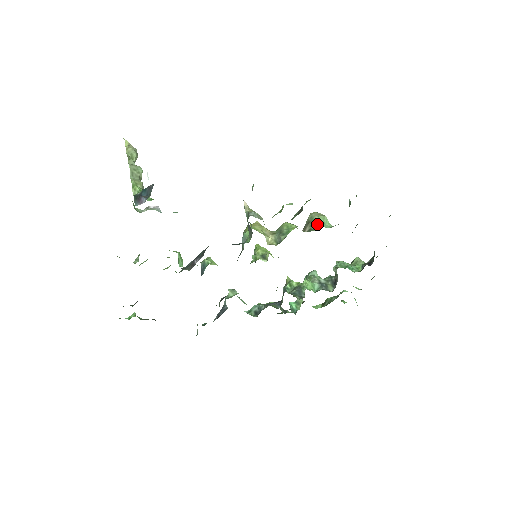
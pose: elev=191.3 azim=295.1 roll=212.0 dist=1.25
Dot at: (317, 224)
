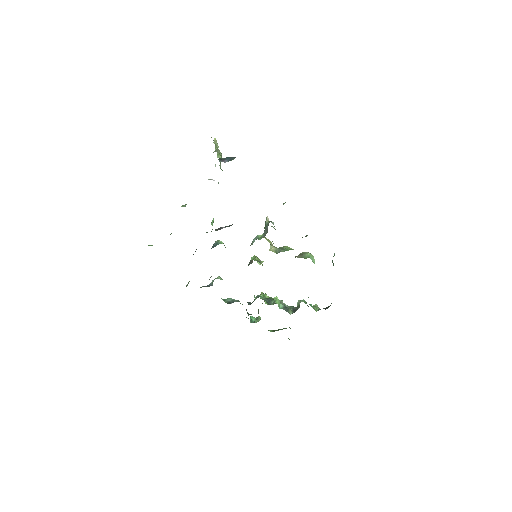
Dot at: (307, 257)
